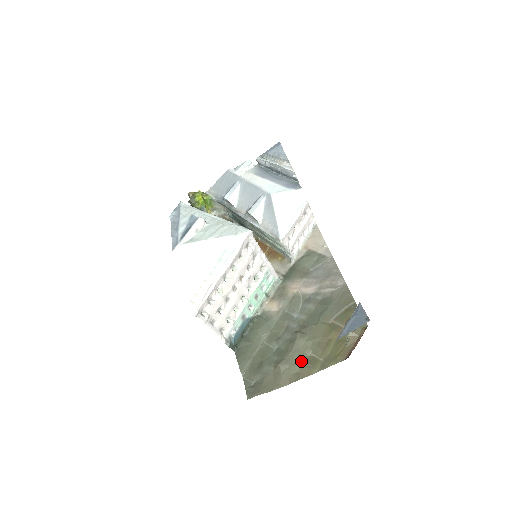
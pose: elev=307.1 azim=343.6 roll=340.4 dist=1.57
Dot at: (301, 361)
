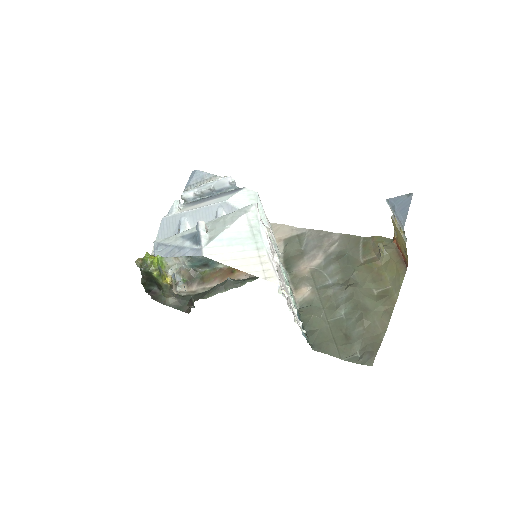
Dot at: (376, 301)
